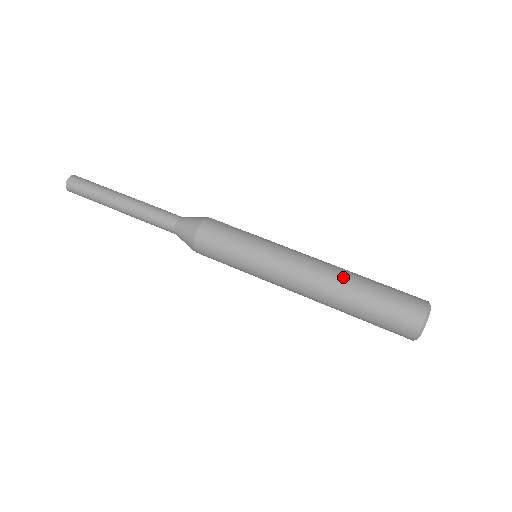
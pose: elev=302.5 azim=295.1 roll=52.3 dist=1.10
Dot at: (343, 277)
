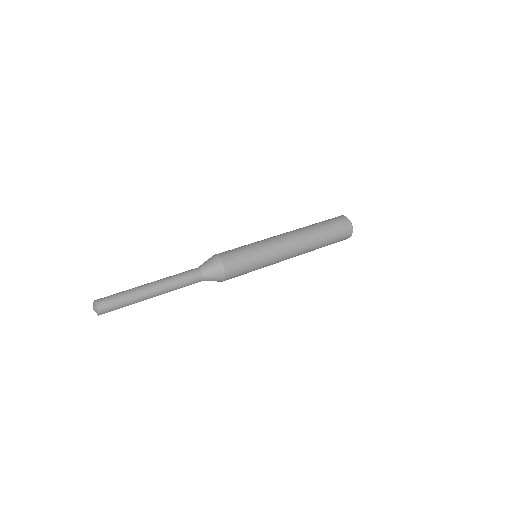
Dot at: (308, 230)
